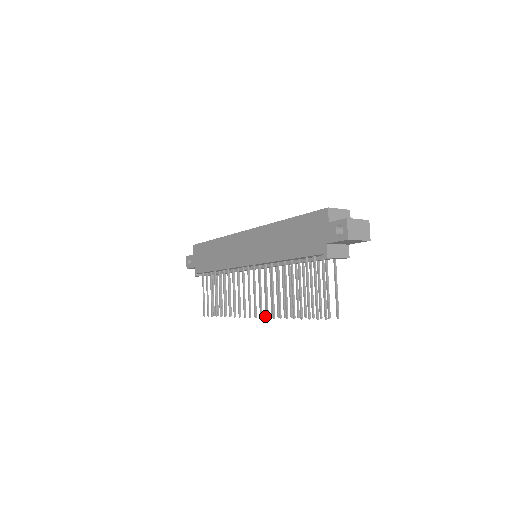
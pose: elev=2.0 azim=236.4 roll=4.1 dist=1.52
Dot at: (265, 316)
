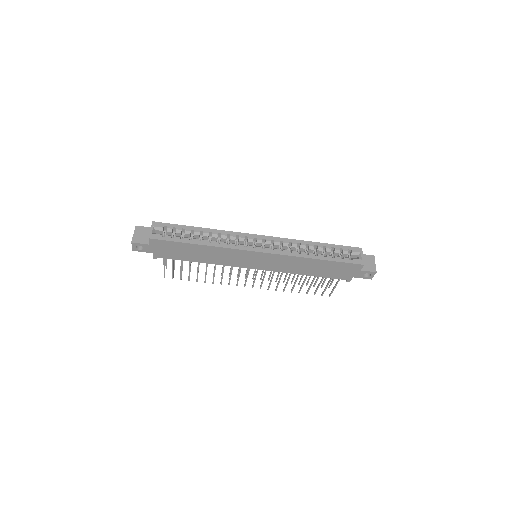
Dot at: occluded
